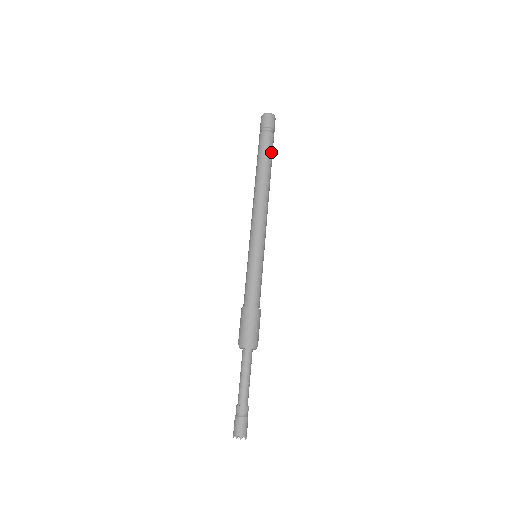
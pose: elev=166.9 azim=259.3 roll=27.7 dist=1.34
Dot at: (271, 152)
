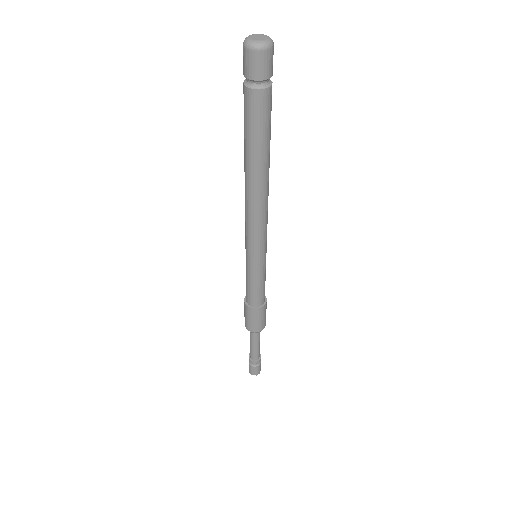
Dot at: (270, 119)
